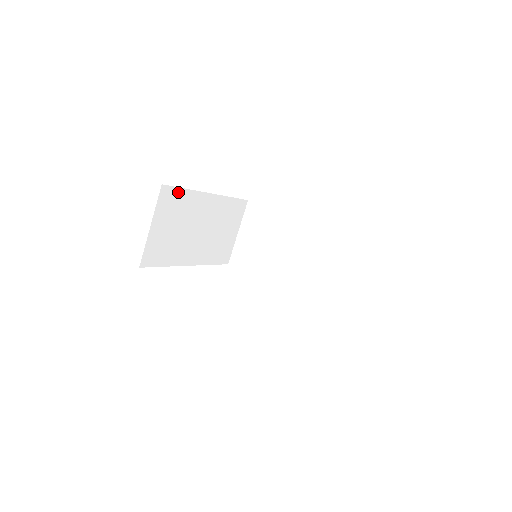
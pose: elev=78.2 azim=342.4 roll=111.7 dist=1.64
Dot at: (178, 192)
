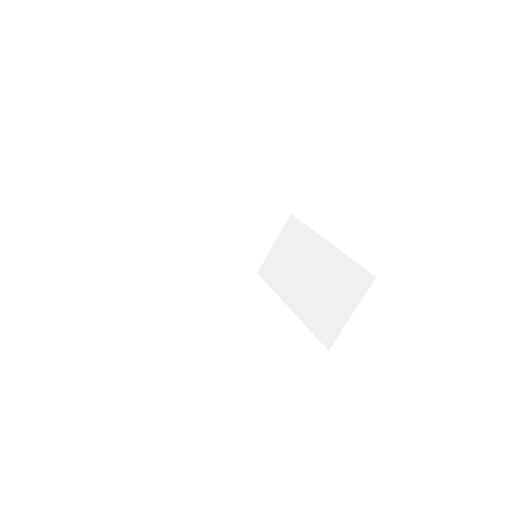
Dot at: (204, 178)
